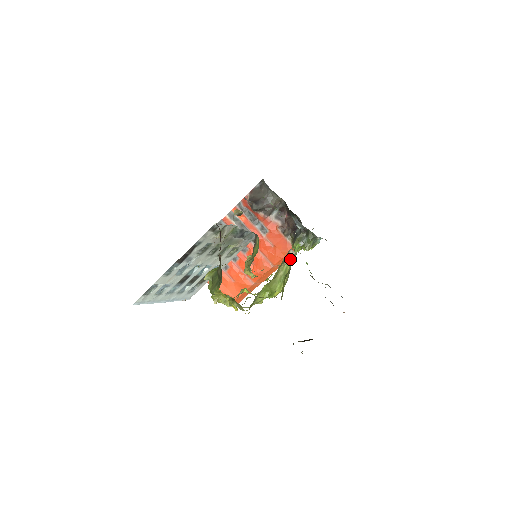
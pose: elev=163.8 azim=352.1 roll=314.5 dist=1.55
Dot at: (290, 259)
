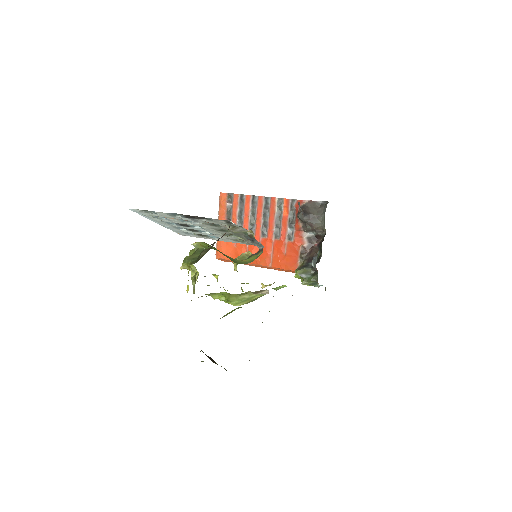
Dot at: (263, 294)
